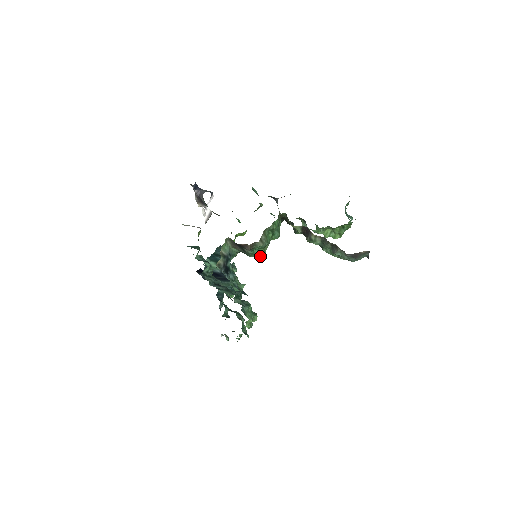
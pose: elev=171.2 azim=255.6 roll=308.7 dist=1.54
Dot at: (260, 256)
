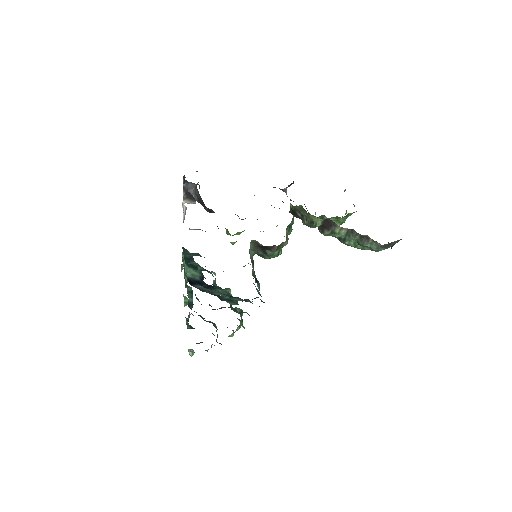
Dot at: (276, 256)
